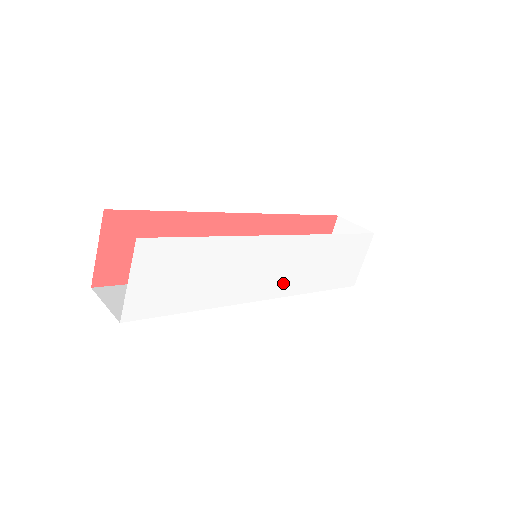
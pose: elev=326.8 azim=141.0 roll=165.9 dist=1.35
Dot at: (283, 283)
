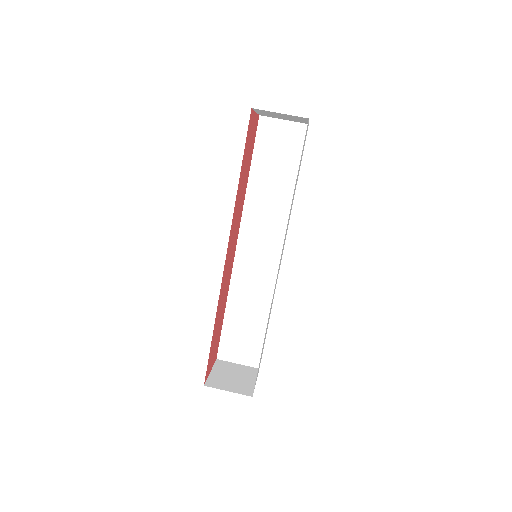
Dot at: occluded
